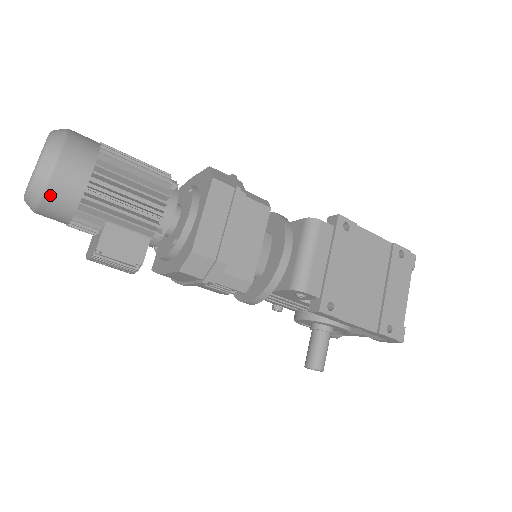
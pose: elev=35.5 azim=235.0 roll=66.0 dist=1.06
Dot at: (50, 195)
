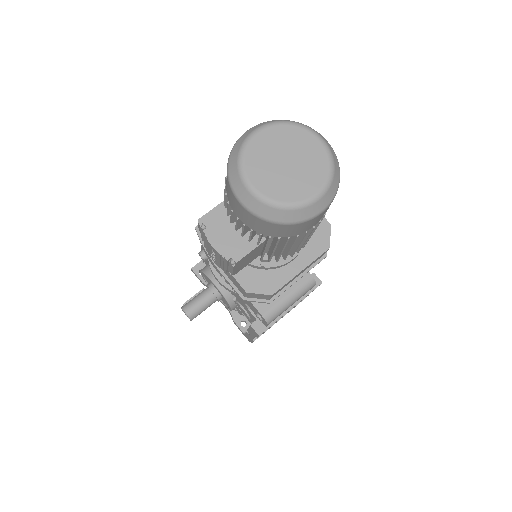
Dot at: (278, 226)
